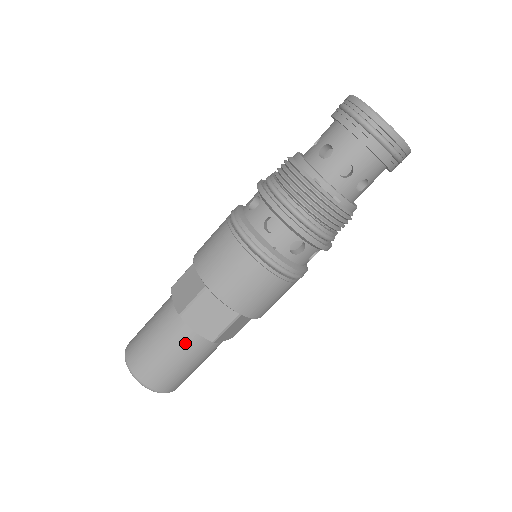
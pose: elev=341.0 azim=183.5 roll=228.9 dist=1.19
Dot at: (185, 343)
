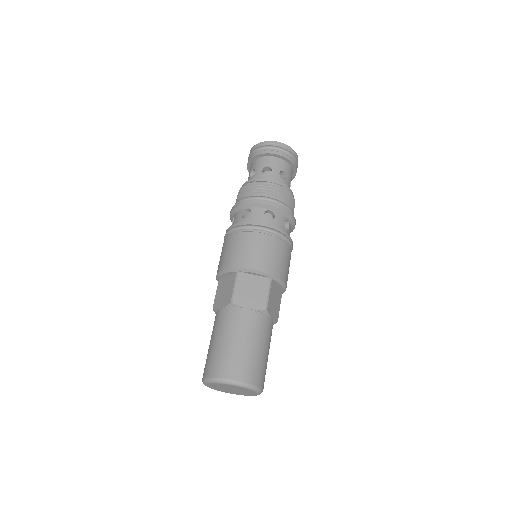
Dot at: (219, 321)
